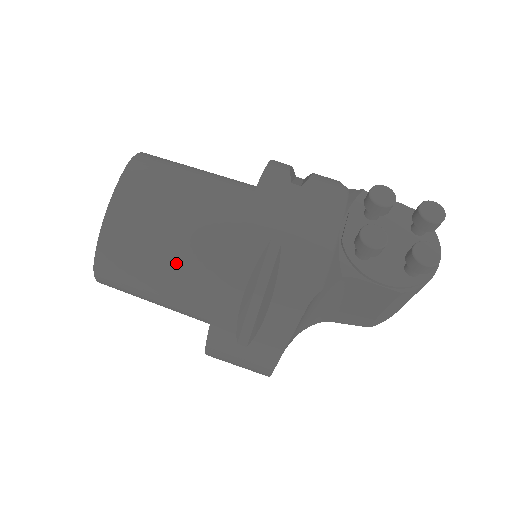
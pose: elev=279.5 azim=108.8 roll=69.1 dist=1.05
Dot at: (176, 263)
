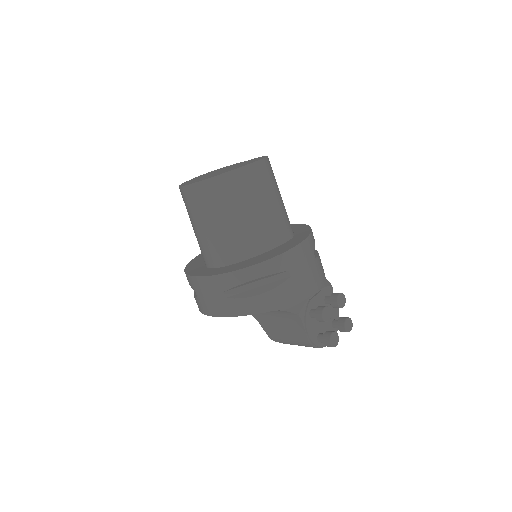
Dot at: (234, 228)
